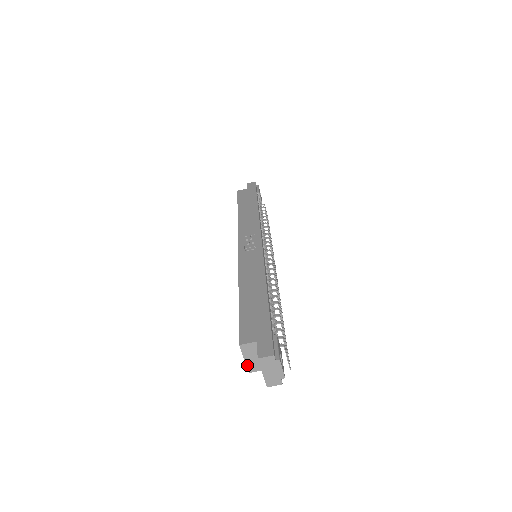
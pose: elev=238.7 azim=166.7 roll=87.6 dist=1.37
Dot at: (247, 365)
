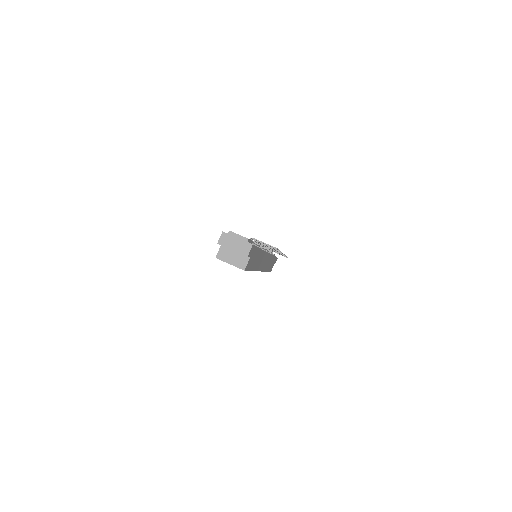
Dot at: (236, 266)
